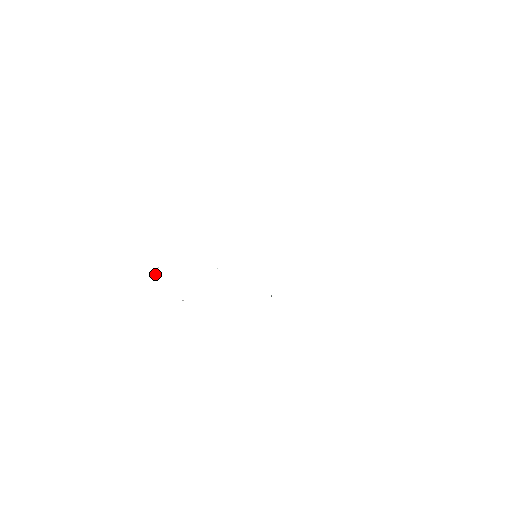
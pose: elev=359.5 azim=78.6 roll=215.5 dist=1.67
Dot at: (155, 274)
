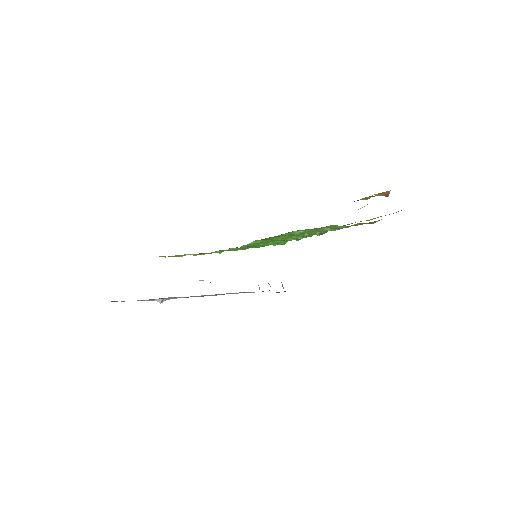
Dot at: occluded
